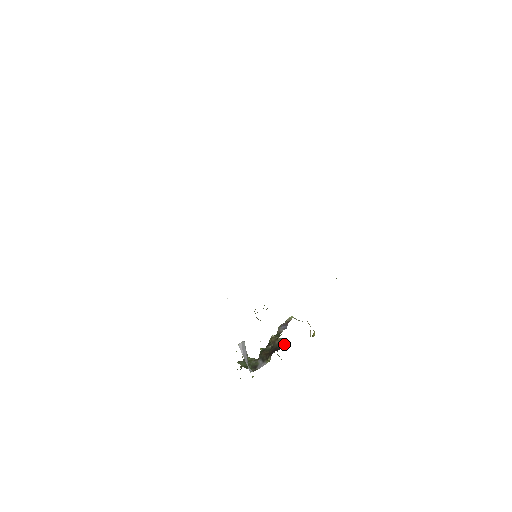
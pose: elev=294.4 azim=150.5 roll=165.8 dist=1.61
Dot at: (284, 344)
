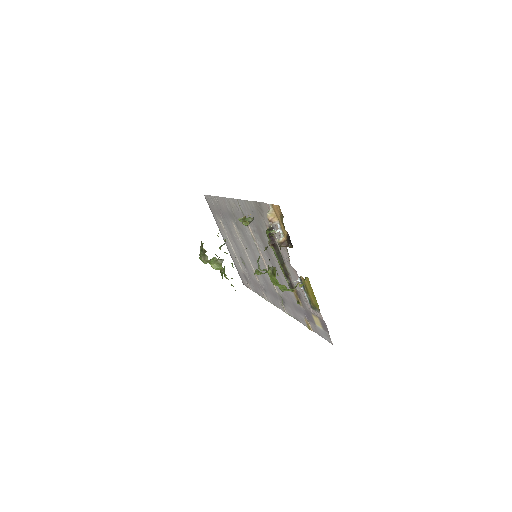
Dot at: (289, 246)
